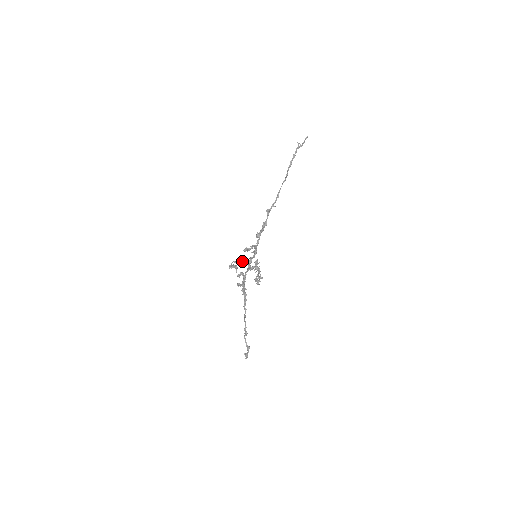
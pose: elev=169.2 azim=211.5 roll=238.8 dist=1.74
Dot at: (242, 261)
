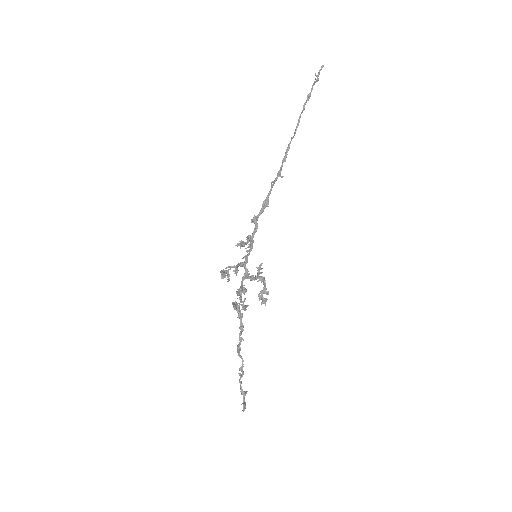
Dot at: (238, 265)
